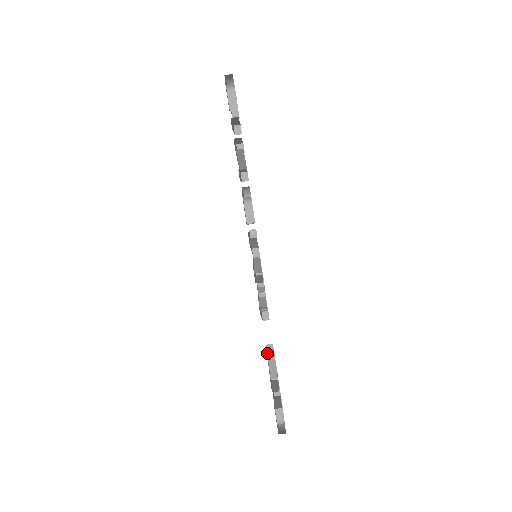
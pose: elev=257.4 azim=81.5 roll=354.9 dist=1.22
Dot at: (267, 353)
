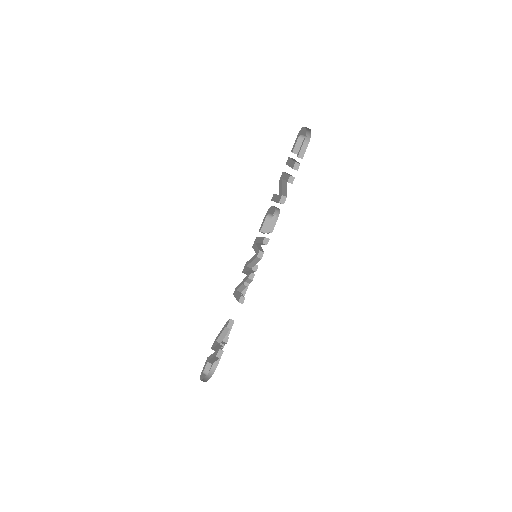
Dot at: (227, 324)
